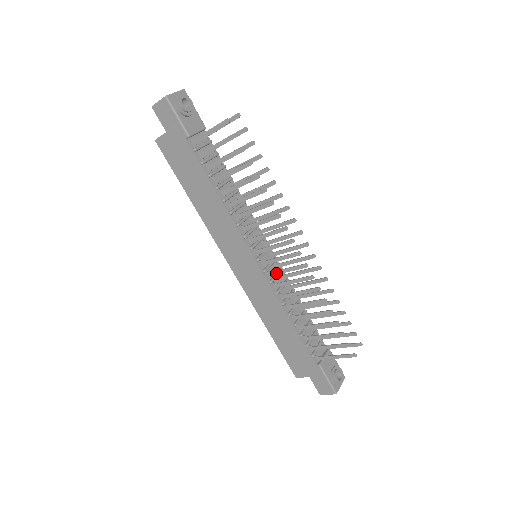
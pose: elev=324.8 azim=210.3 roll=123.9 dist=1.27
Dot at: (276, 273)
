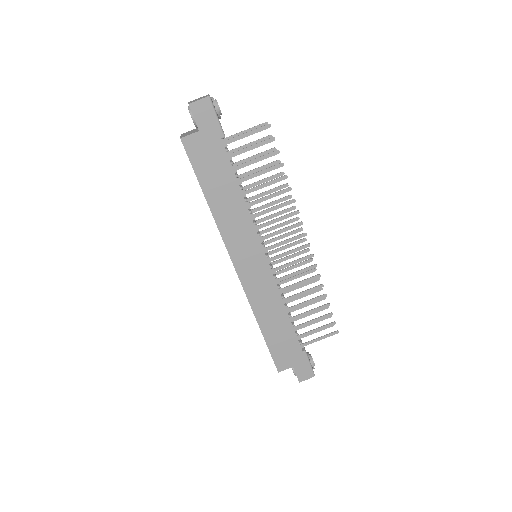
Dot at: (281, 268)
